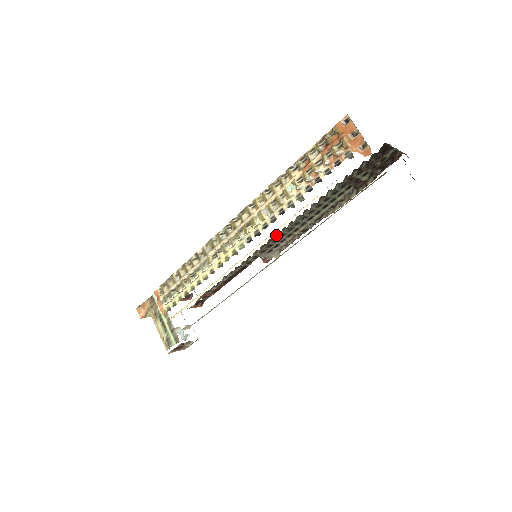
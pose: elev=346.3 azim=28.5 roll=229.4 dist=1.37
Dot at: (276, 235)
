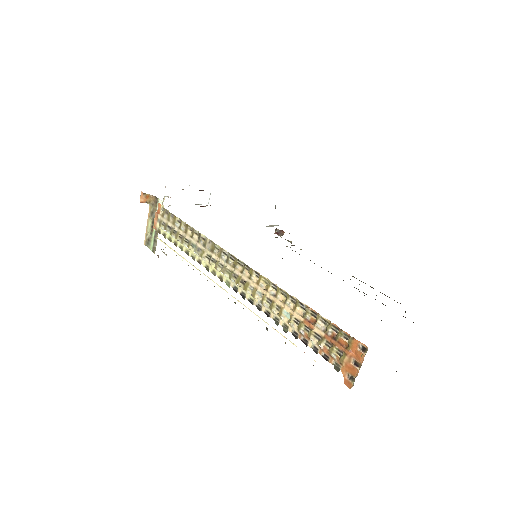
Dot at: occluded
